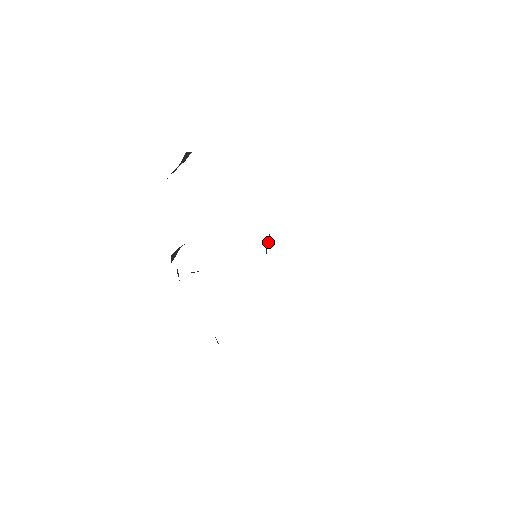
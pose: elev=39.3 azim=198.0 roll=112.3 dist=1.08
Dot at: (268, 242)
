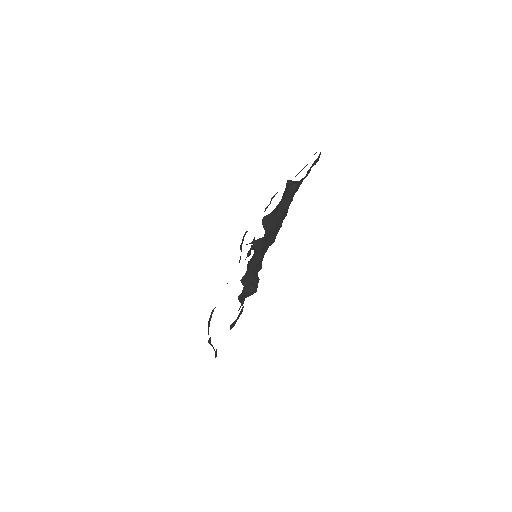
Dot at: occluded
